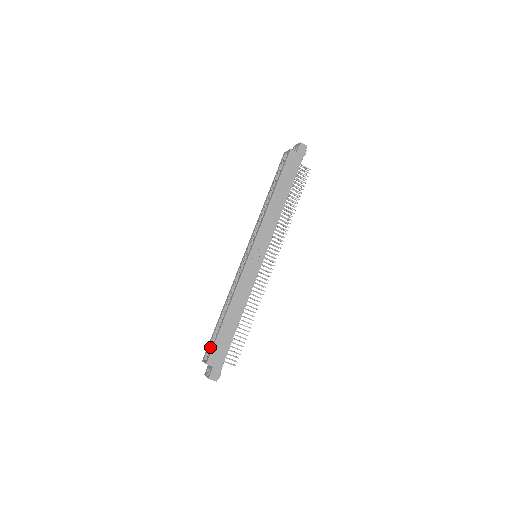
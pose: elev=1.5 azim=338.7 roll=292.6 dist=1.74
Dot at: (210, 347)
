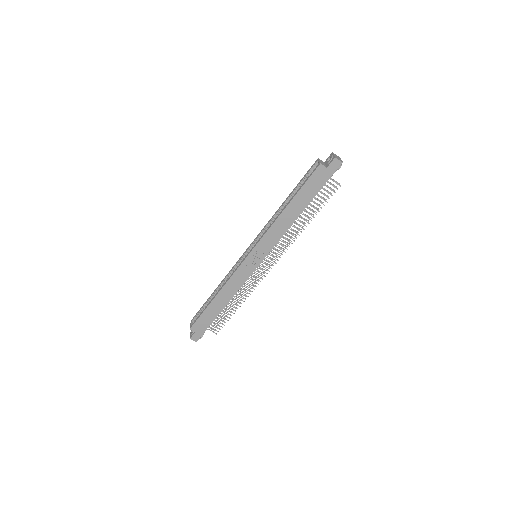
Dot at: (199, 314)
